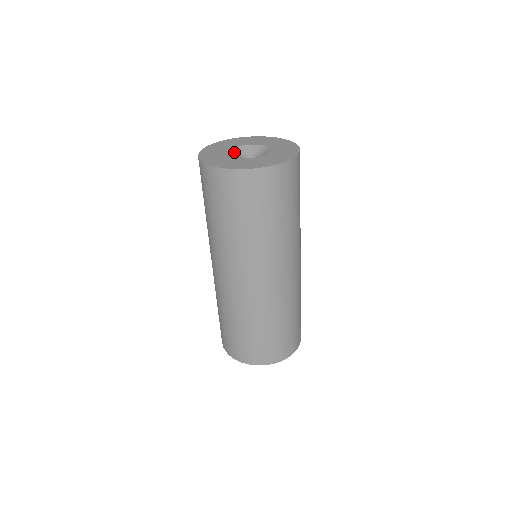
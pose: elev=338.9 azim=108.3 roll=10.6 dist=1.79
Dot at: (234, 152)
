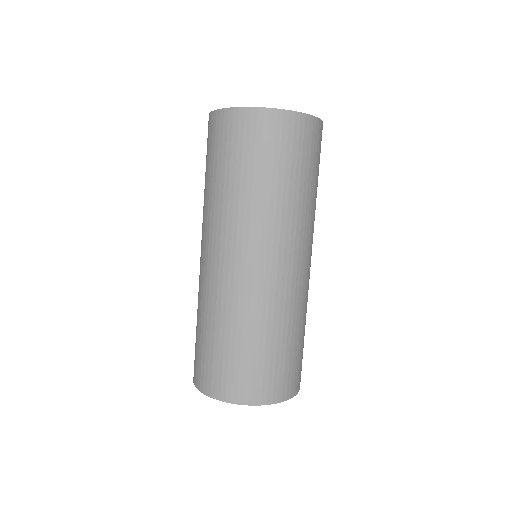
Dot at: occluded
